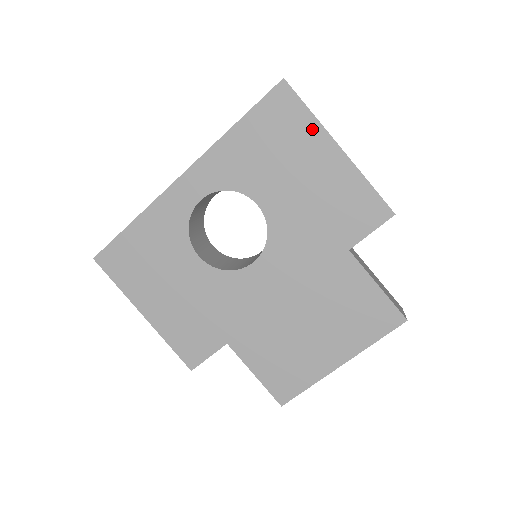
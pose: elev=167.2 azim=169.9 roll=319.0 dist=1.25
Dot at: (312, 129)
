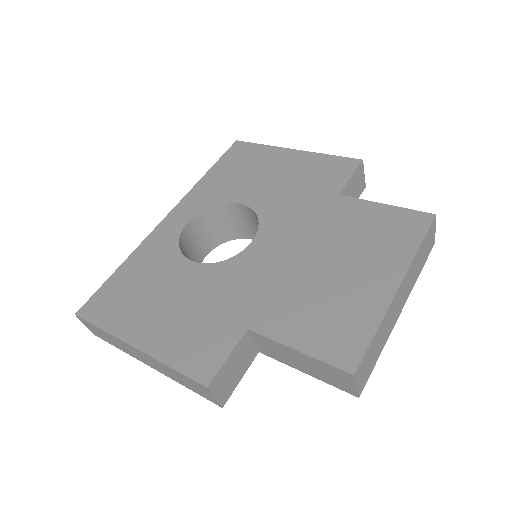
Dot at: (268, 151)
